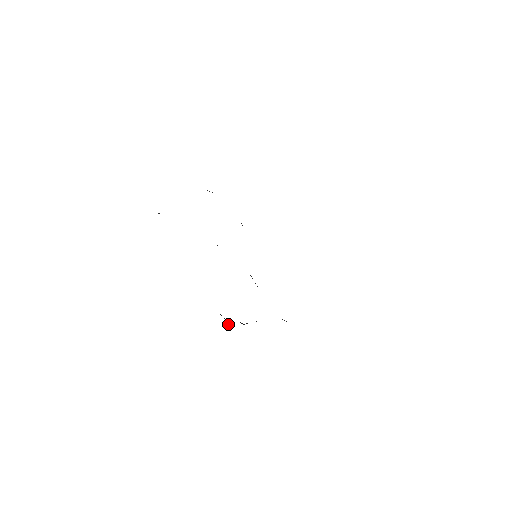
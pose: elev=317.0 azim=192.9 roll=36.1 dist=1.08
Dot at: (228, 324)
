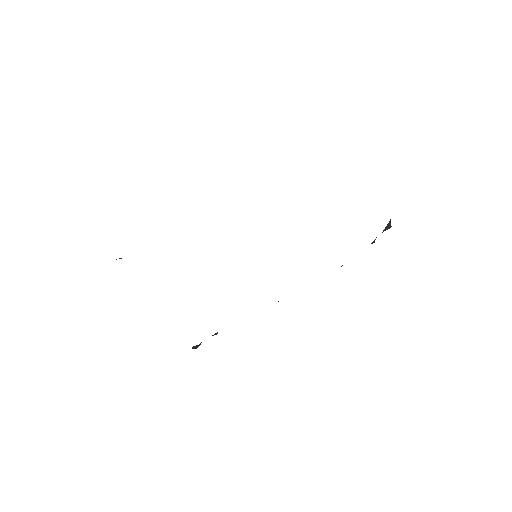
Dot at: occluded
